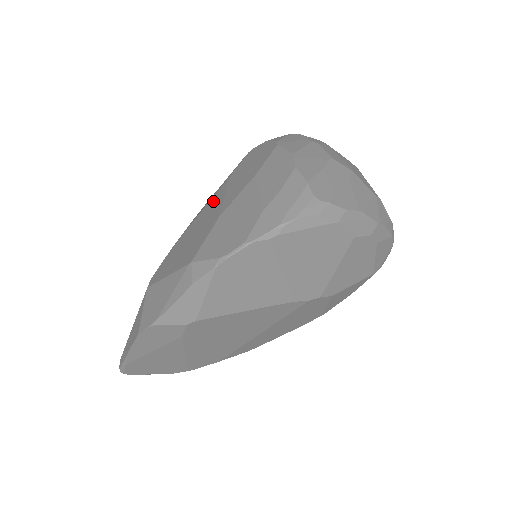
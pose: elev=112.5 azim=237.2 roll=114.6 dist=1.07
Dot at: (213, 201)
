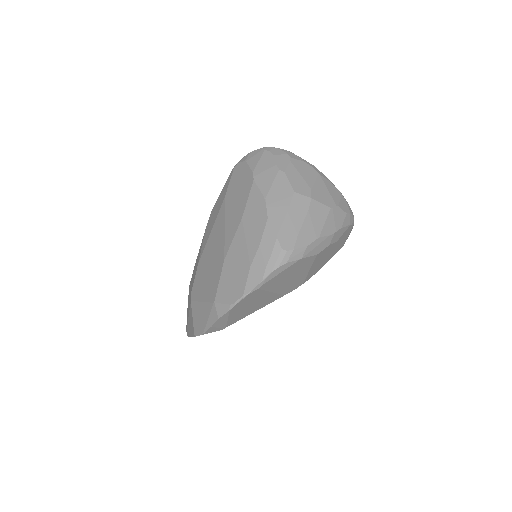
Dot at: (217, 227)
